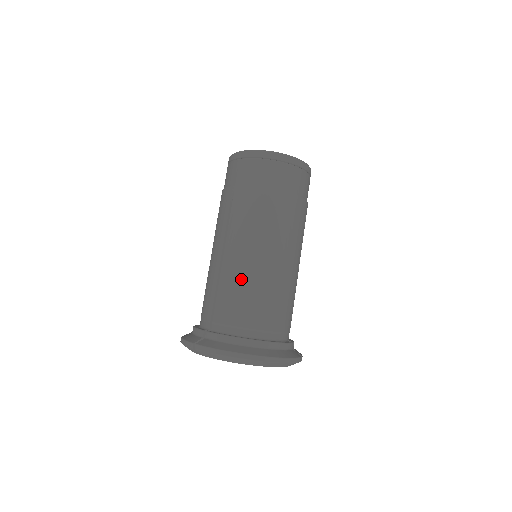
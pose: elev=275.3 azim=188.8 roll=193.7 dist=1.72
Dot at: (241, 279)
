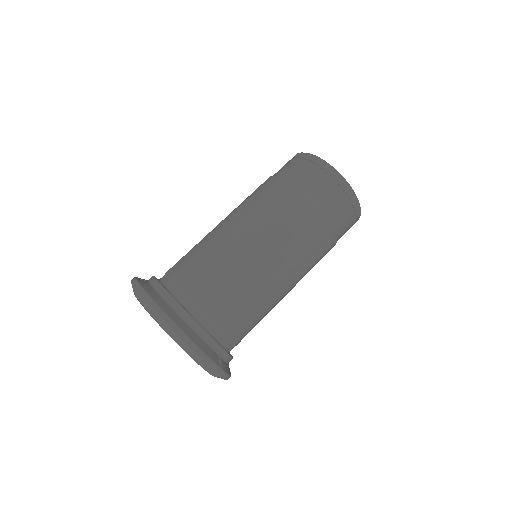
Dot at: (214, 248)
